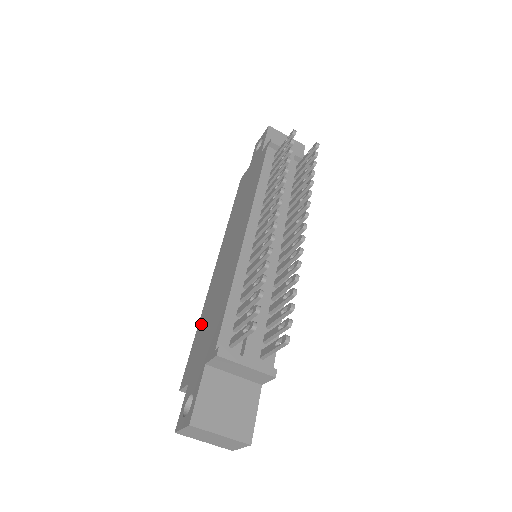
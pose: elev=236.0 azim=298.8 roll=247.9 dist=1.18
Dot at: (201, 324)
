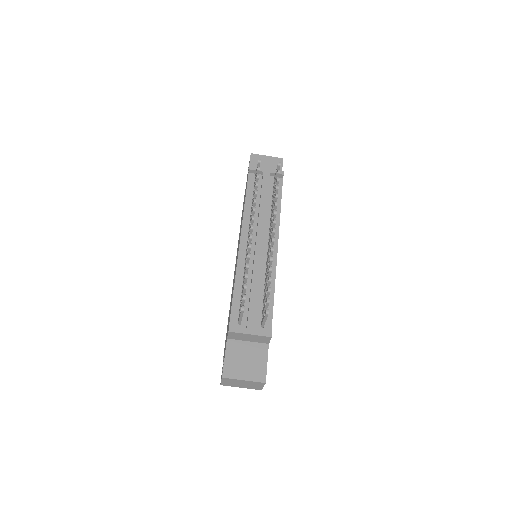
Dot at: occluded
